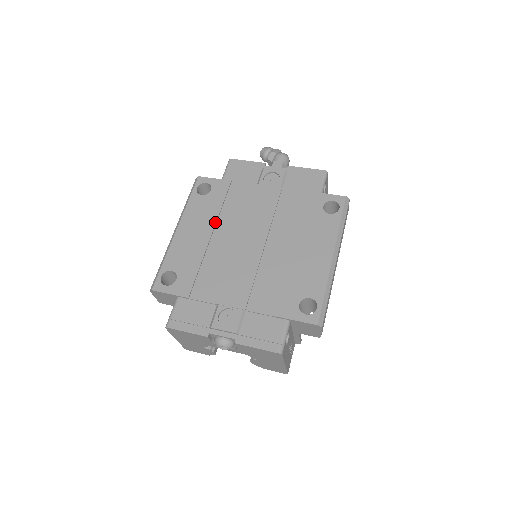
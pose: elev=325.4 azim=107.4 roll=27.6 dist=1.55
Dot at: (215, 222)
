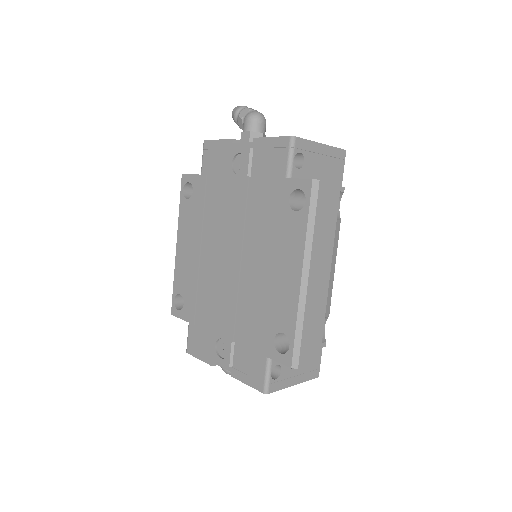
Dot at: (200, 234)
